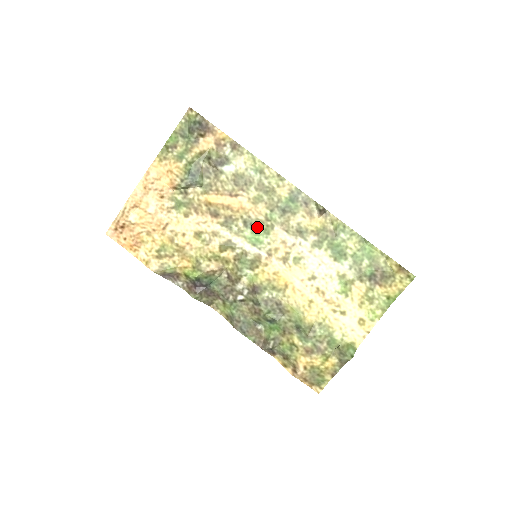
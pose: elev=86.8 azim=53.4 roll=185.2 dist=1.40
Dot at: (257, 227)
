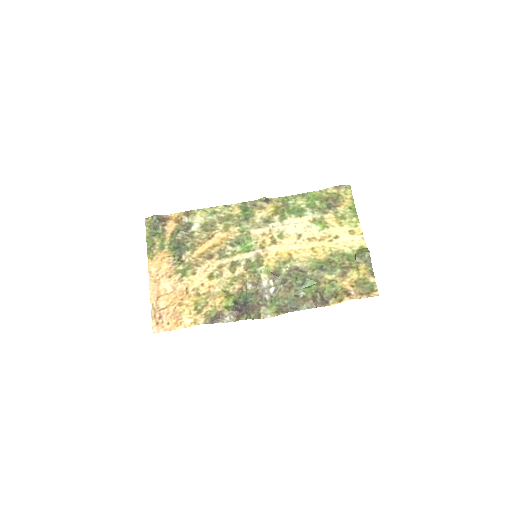
Dot at: (241, 241)
